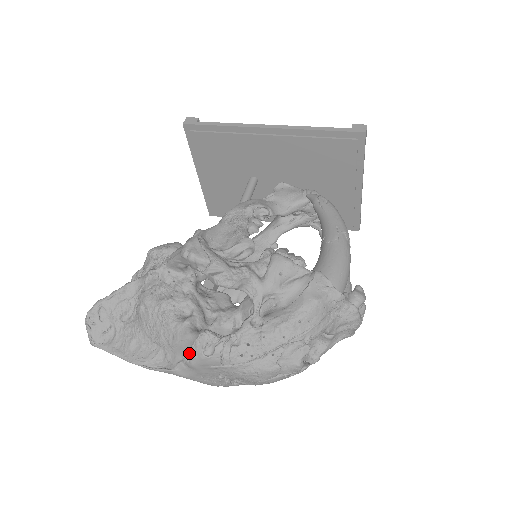
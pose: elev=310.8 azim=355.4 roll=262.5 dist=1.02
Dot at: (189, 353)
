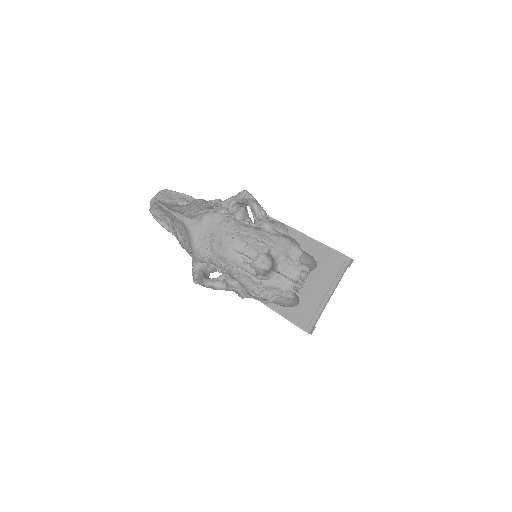
Dot at: (208, 212)
